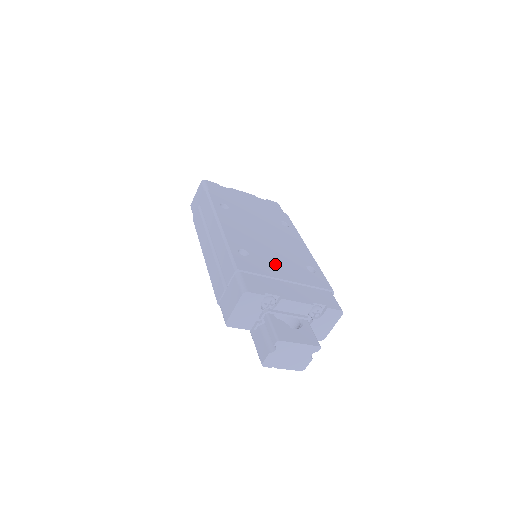
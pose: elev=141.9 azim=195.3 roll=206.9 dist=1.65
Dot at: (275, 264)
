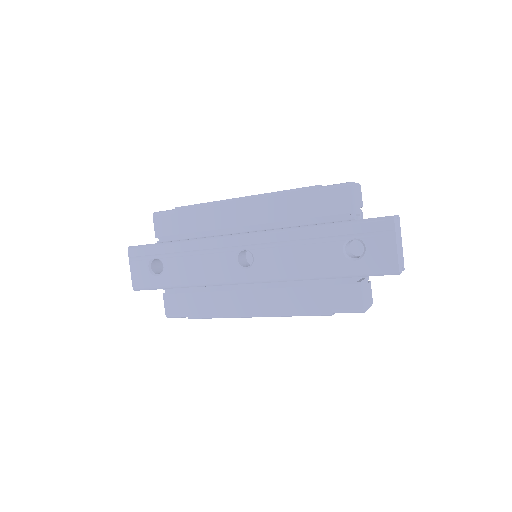
Dot at: occluded
